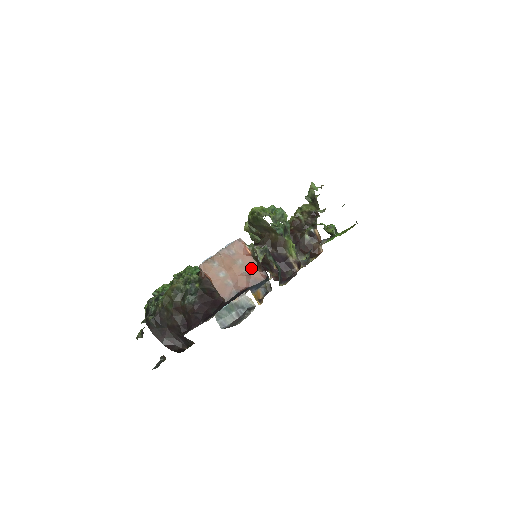
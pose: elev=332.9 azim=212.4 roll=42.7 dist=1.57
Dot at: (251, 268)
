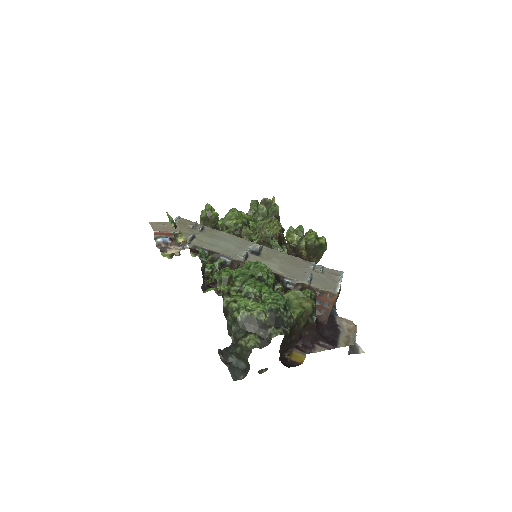
Dot at: occluded
